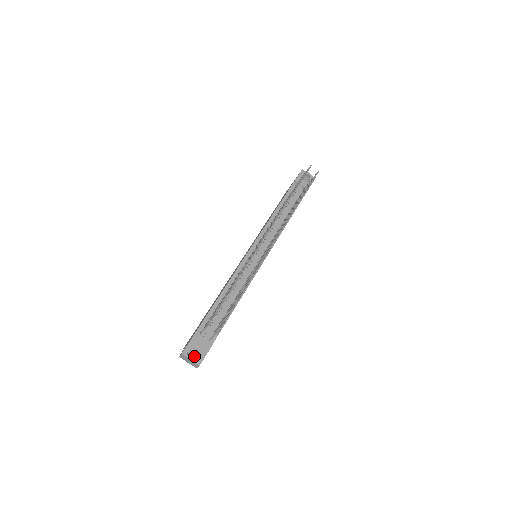
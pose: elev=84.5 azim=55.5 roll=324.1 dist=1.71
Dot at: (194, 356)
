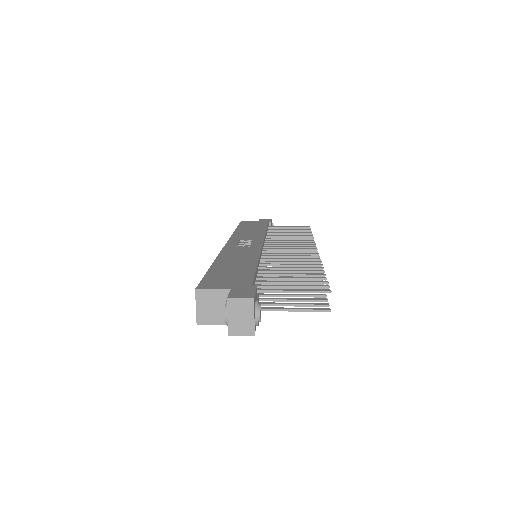
Dot at: occluded
